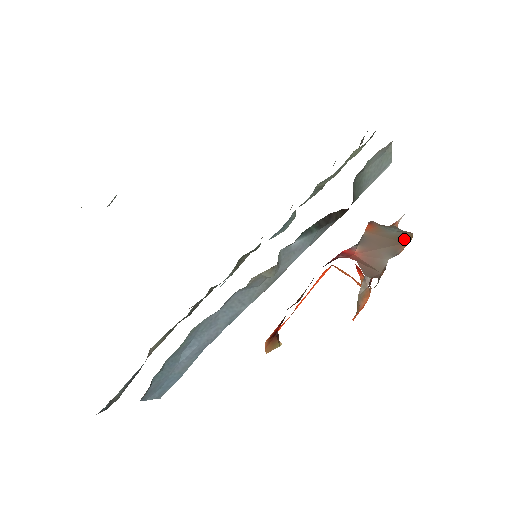
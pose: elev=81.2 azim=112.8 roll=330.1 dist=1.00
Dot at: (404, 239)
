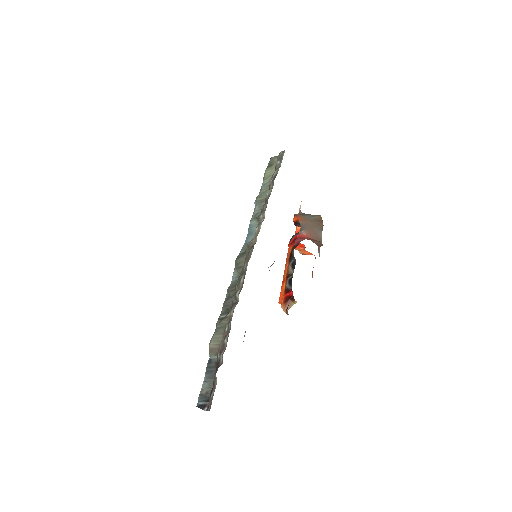
Dot at: (321, 220)
